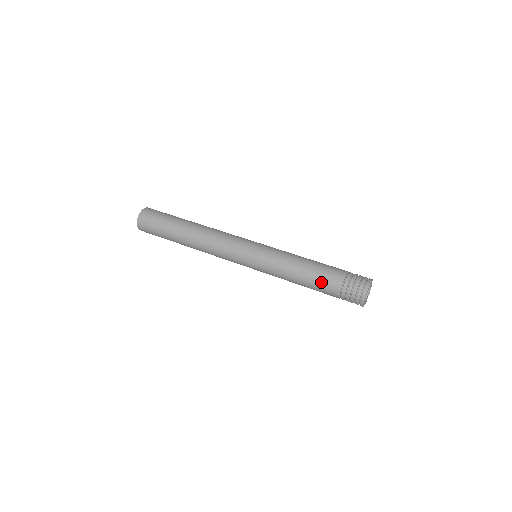
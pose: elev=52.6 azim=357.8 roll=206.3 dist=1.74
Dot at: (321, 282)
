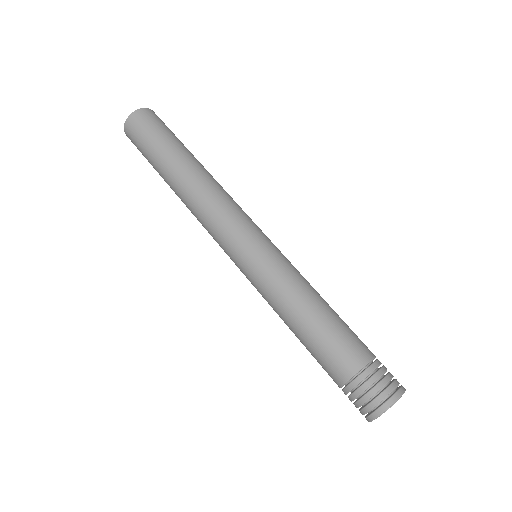
Dot at: (324, 352)
